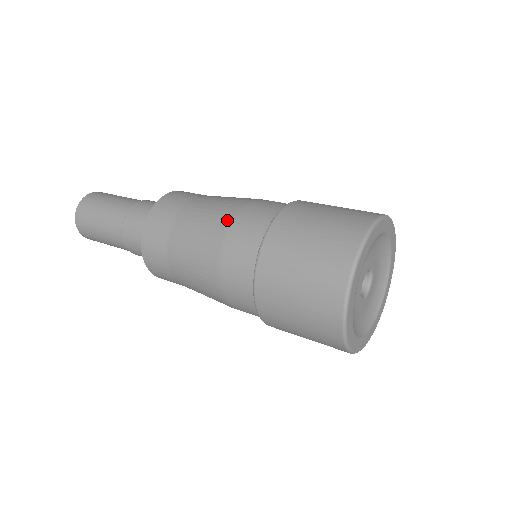
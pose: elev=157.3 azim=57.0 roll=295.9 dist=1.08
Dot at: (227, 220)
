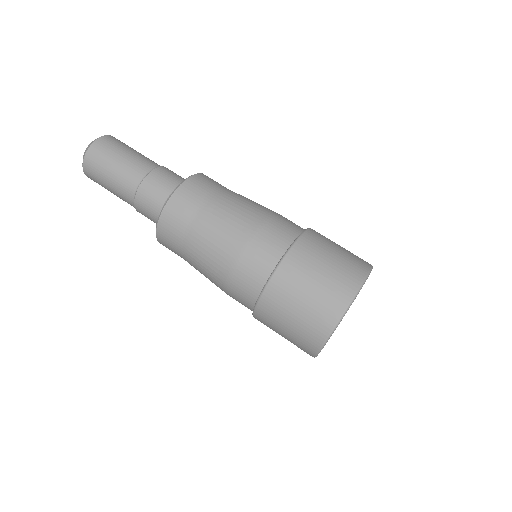
Dot at: (221, 288)
